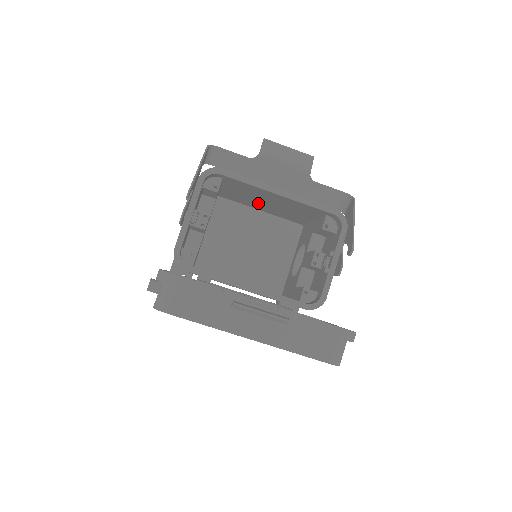
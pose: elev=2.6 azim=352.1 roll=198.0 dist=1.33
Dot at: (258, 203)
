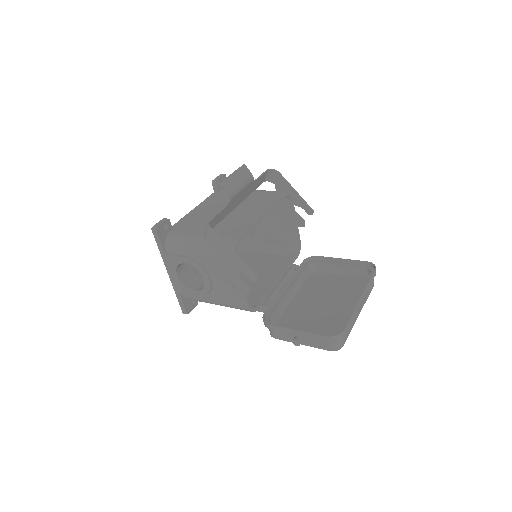
Dot at: occluded
